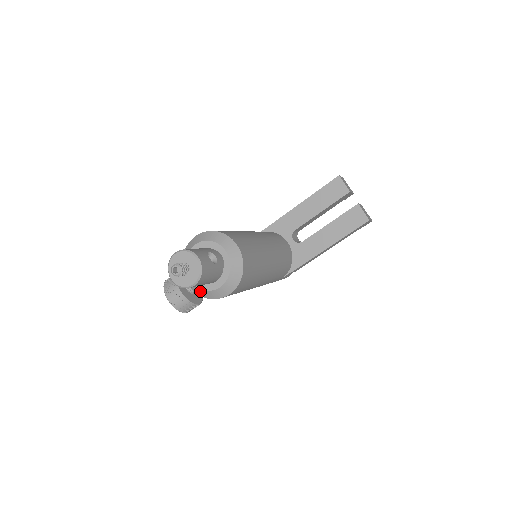
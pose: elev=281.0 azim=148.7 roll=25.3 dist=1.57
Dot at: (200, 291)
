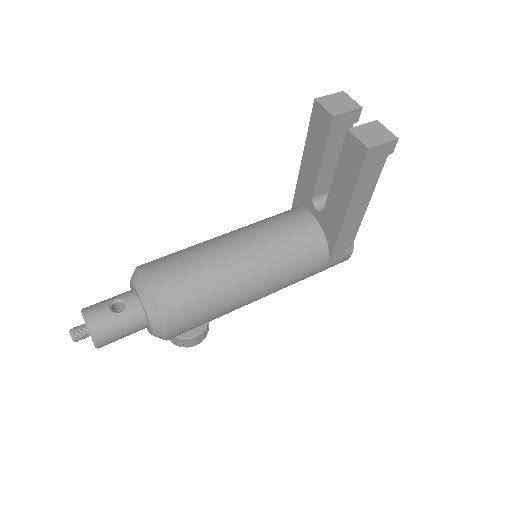
Dot at: occluded
